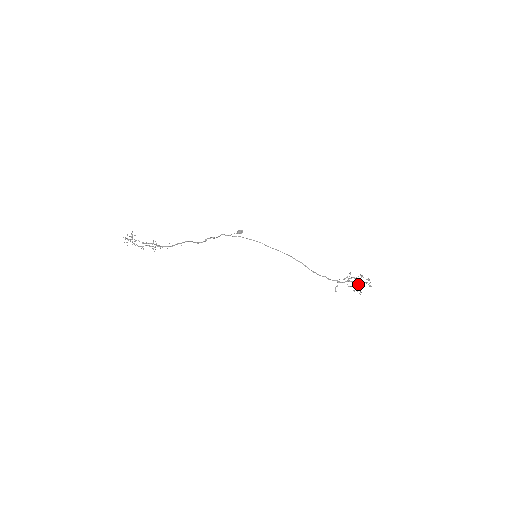
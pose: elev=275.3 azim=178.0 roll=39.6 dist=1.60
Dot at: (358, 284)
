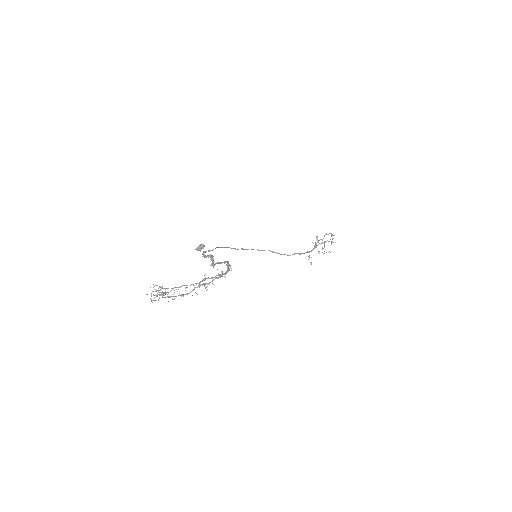
Dot at: (324, 245)
